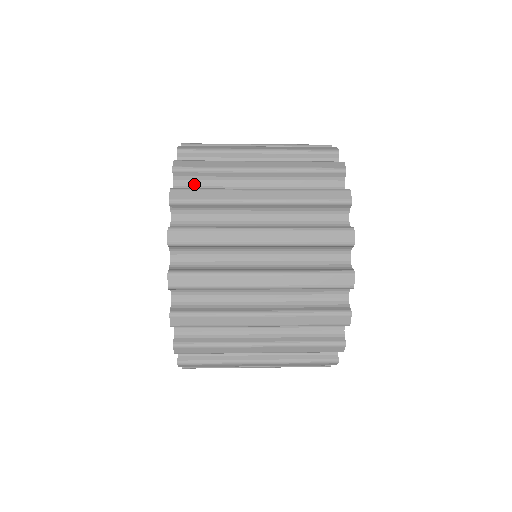
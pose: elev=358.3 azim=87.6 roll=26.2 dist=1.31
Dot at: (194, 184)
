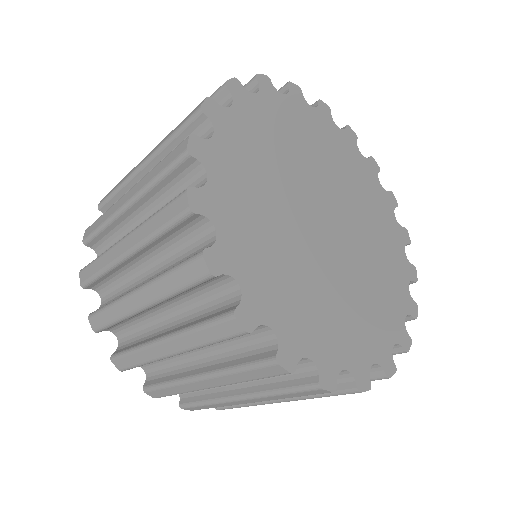
Dot at: occluded
